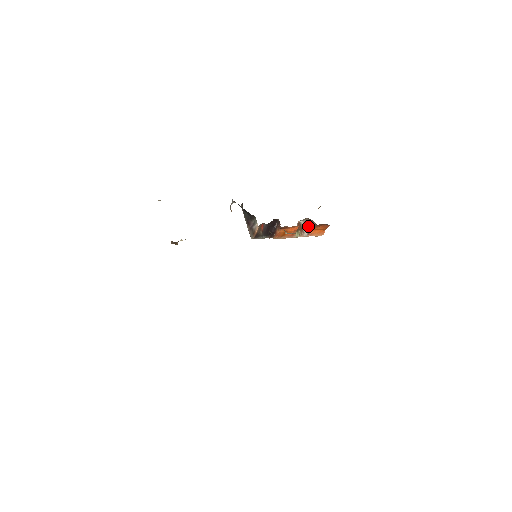
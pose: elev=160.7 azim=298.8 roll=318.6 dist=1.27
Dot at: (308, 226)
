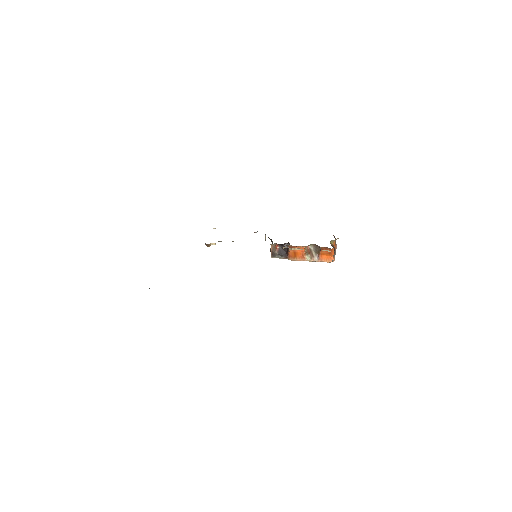
Dot at: (317, 252)
